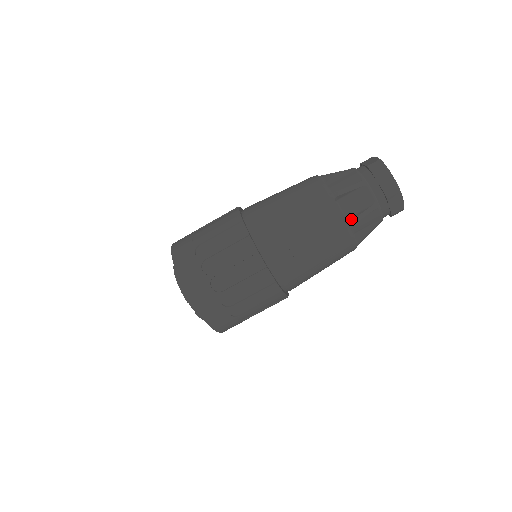
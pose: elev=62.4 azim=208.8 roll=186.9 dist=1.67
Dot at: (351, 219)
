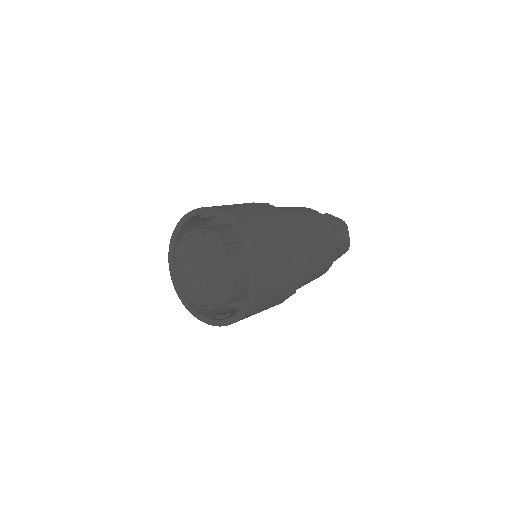
Dot at: occluded
